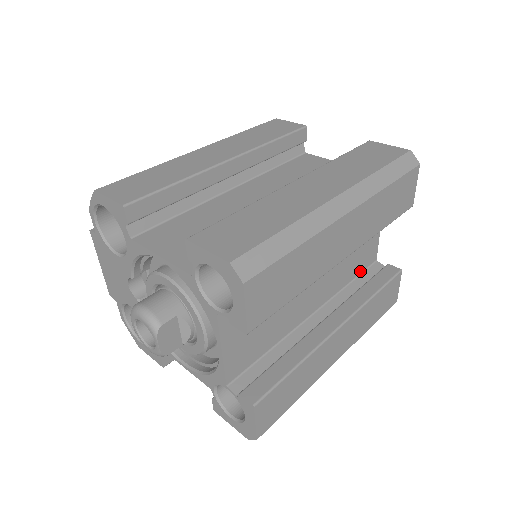
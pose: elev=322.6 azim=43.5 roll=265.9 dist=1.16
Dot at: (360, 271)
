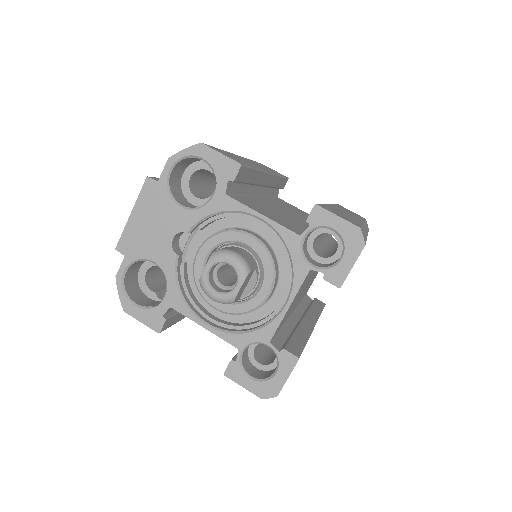
Dot at: occluded
